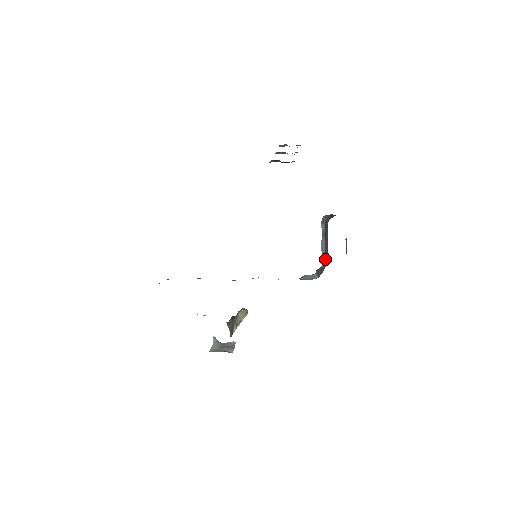
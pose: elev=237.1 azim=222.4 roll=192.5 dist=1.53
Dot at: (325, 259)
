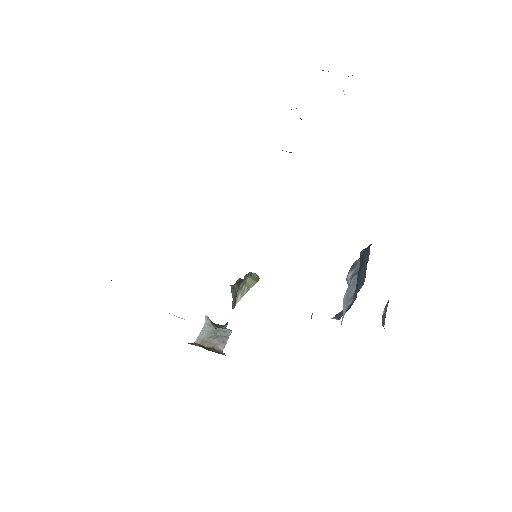
Dot at: (357, 288)
